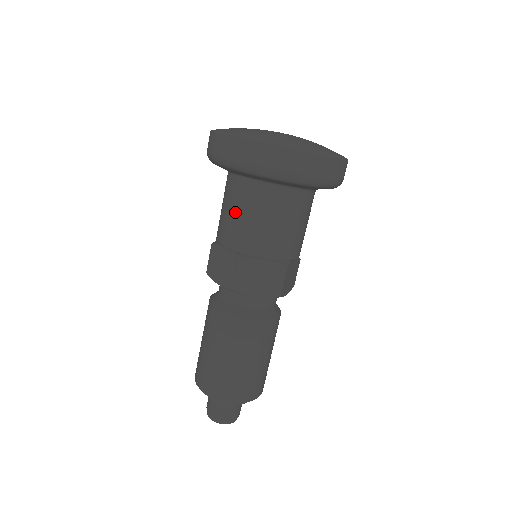
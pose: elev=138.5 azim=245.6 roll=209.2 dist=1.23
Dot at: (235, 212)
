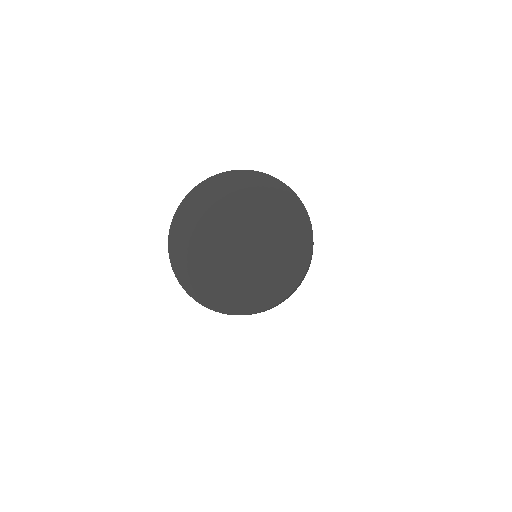
Dot at: occluded
